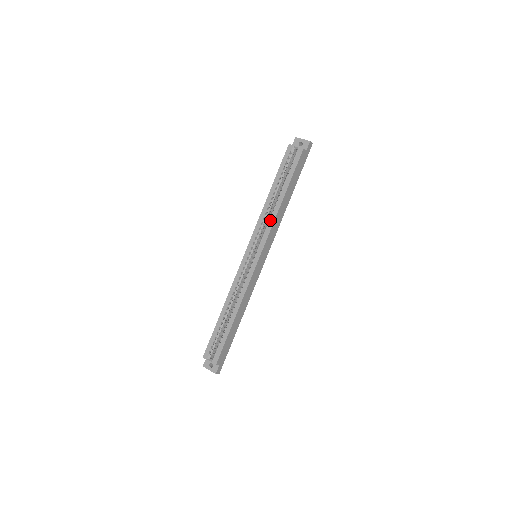
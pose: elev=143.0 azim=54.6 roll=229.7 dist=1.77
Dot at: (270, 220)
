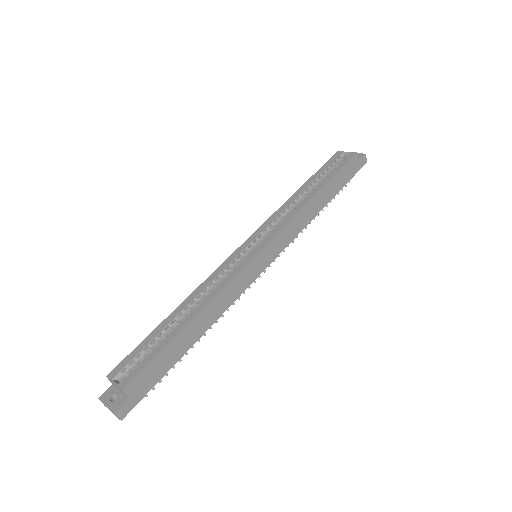
Dot at: (291, 212)
